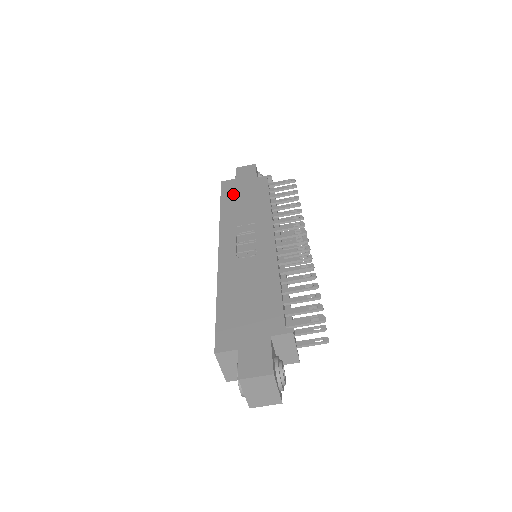
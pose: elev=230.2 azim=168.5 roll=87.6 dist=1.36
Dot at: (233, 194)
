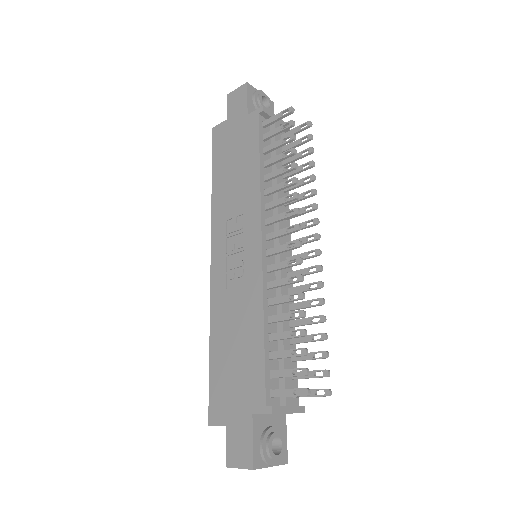
Dot at: (223, 155)
